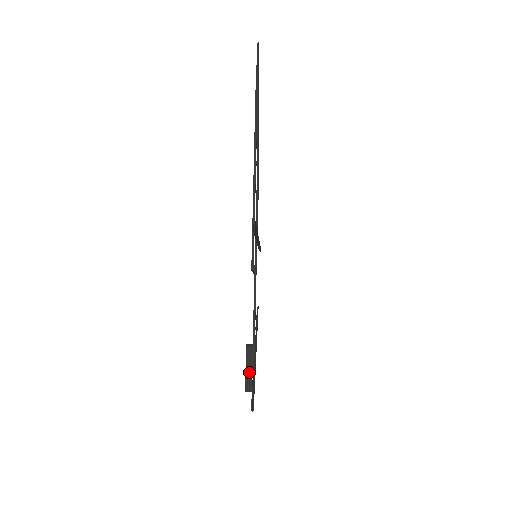
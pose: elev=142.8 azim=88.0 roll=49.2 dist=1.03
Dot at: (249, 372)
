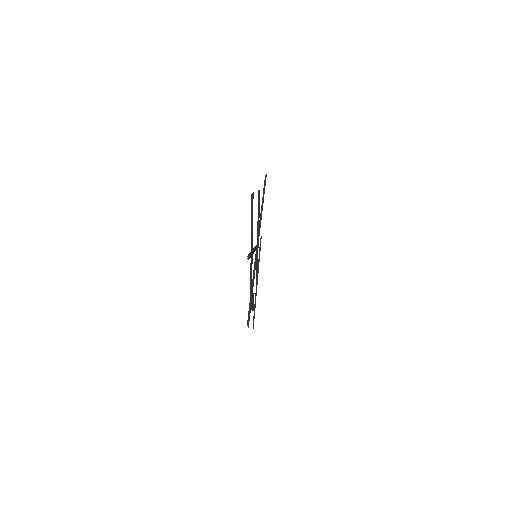
Dot at: (252, 305)
